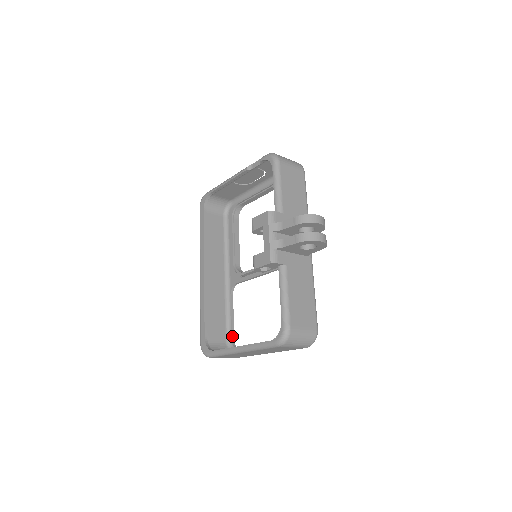
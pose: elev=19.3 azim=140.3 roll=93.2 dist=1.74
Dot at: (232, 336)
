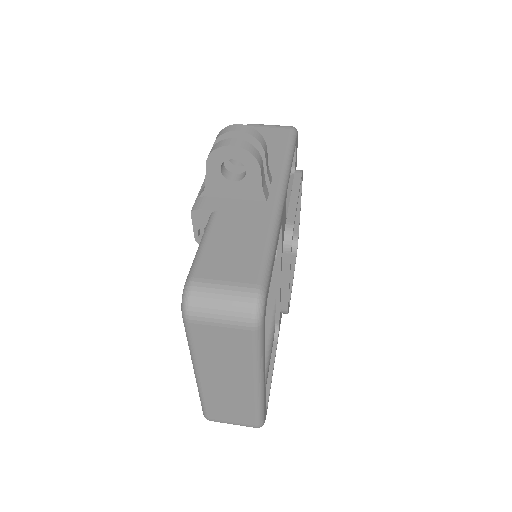
Dot at: occluded
